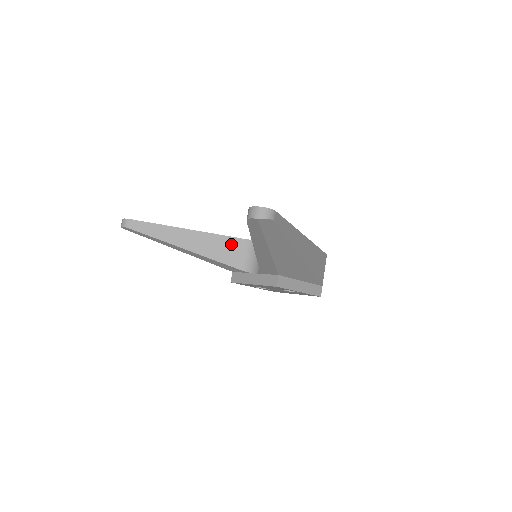
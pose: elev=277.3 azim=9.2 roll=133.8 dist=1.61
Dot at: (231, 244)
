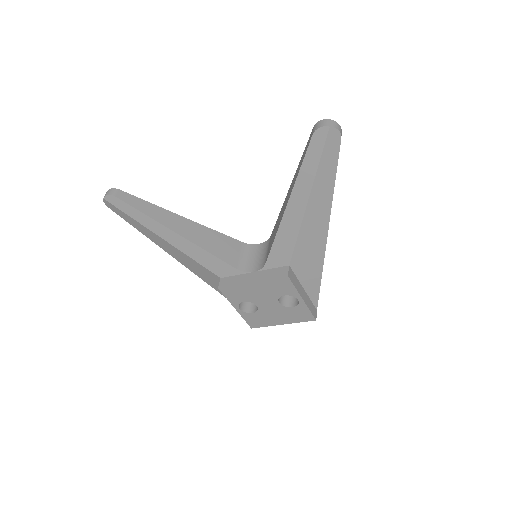
Dot at: (228, 242)
